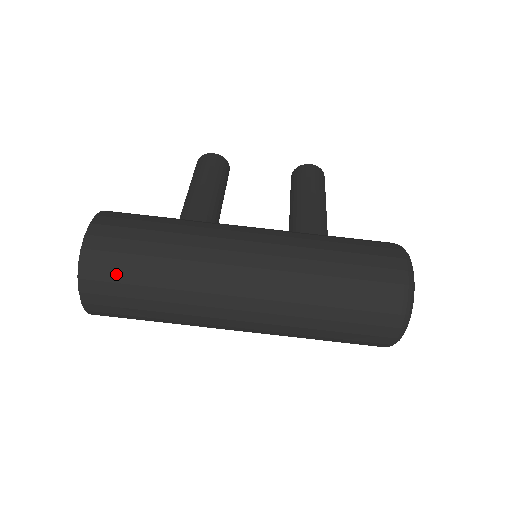
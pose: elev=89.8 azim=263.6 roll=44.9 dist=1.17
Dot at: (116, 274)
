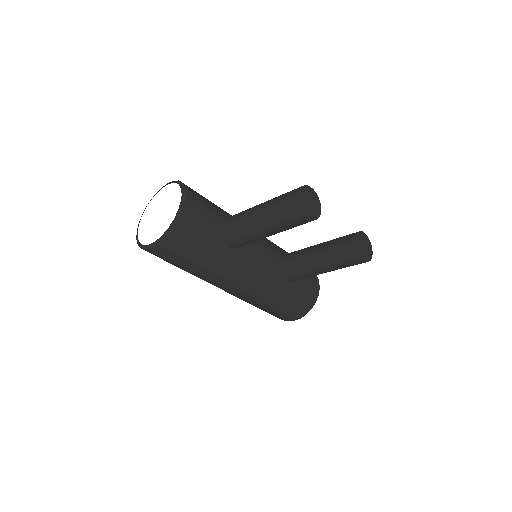
Dot at: occluded
